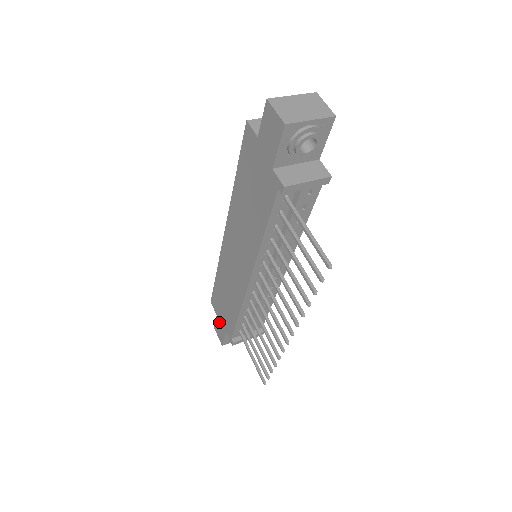
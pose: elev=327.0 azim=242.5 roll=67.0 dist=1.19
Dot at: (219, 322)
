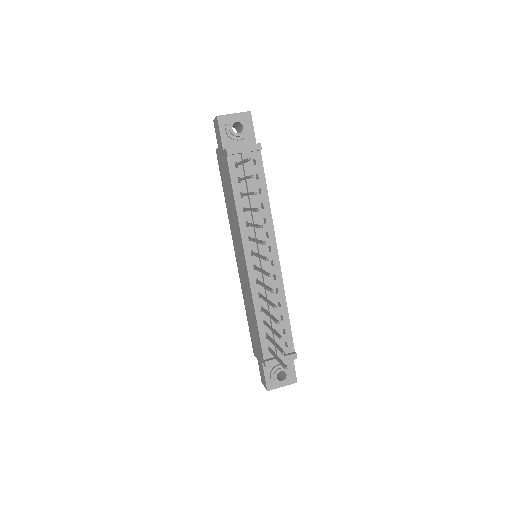
Dot at: (259, 363)
